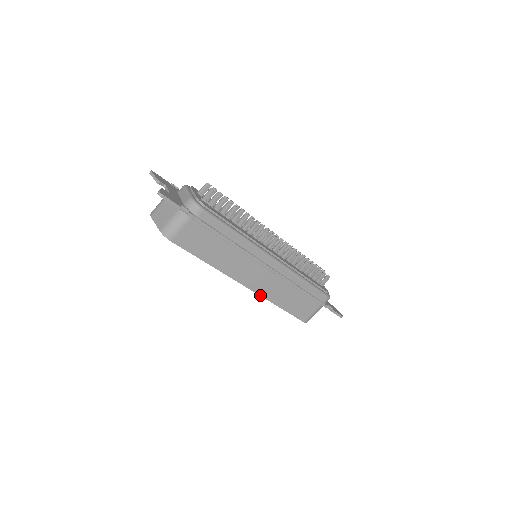
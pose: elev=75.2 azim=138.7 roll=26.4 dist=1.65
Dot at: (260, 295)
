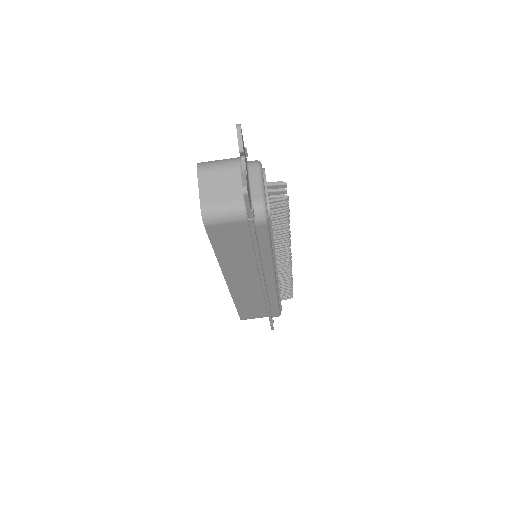
Dot at: (231, 293)
